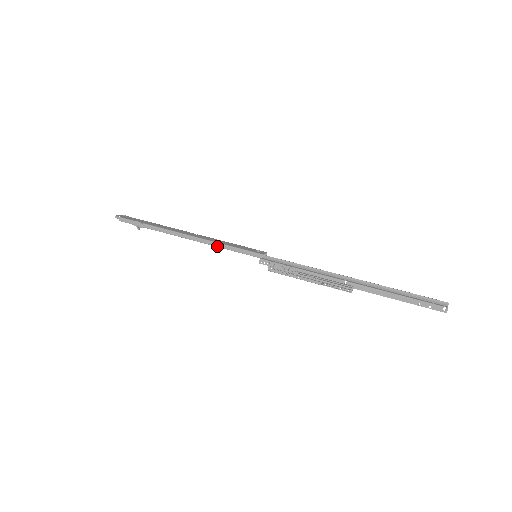
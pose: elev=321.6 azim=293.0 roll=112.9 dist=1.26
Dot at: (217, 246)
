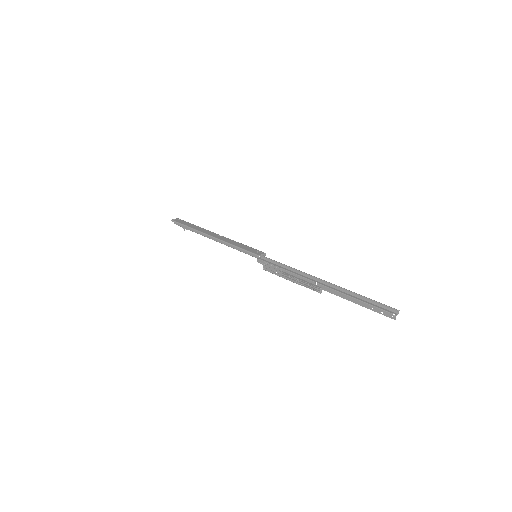
Dot at: (230, 246)
